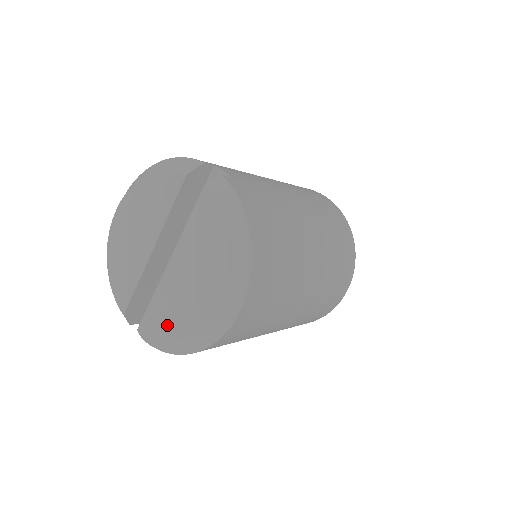
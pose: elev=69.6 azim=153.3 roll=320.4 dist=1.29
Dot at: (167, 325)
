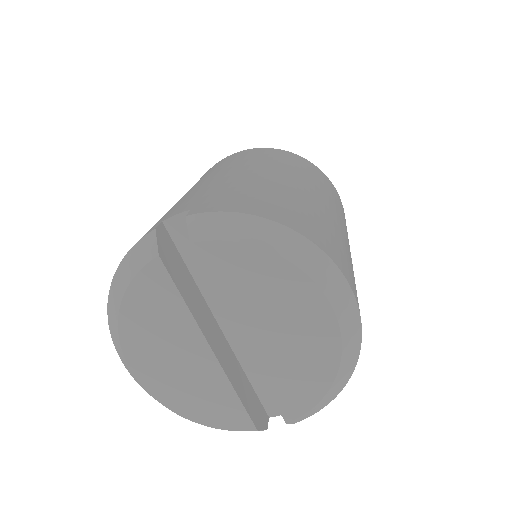
Dot at: (308, 383)
